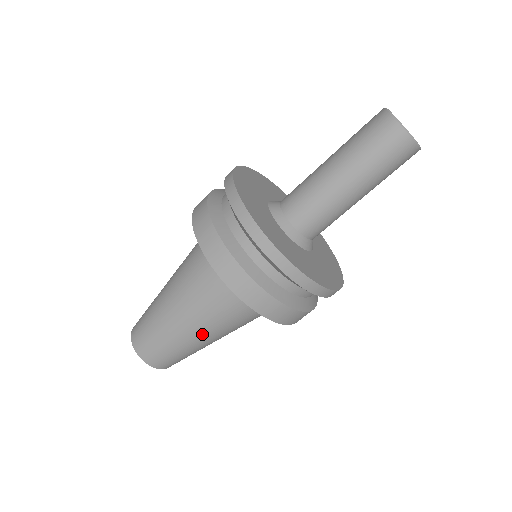
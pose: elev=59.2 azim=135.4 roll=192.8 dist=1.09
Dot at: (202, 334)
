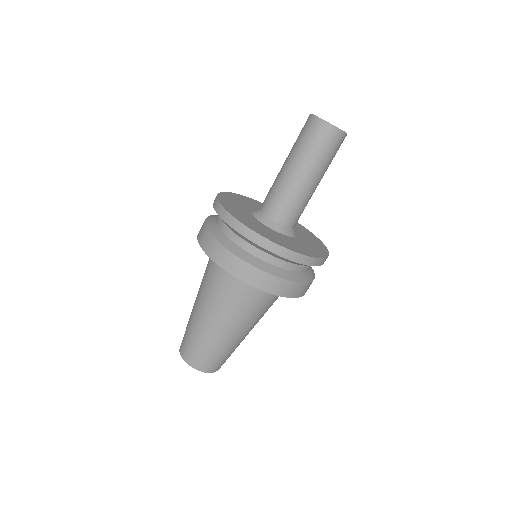
Dot at: (214, 320)
